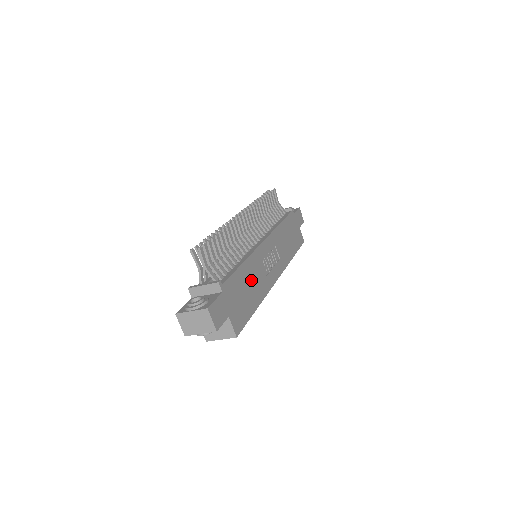
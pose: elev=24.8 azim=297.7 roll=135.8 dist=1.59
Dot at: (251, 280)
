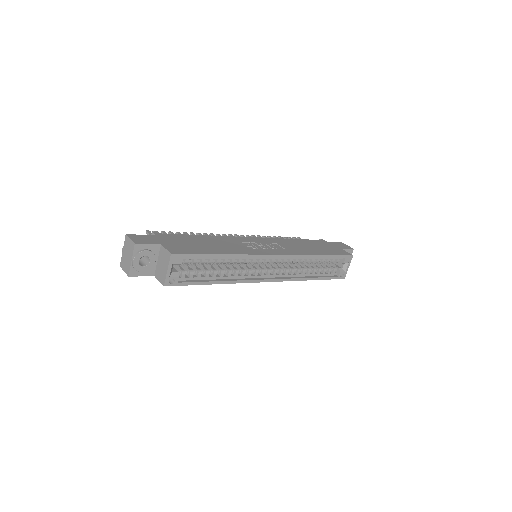
Dot at: (216, 243)
